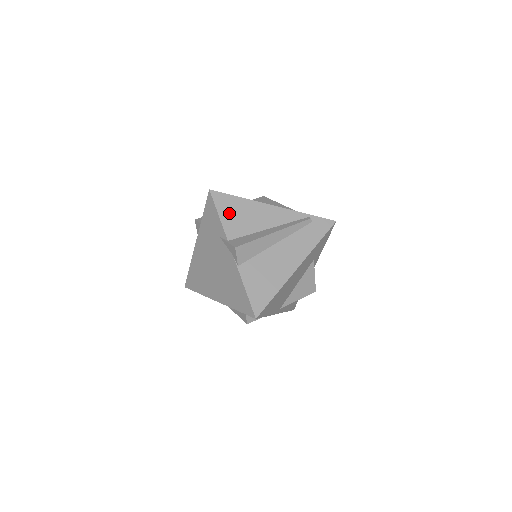
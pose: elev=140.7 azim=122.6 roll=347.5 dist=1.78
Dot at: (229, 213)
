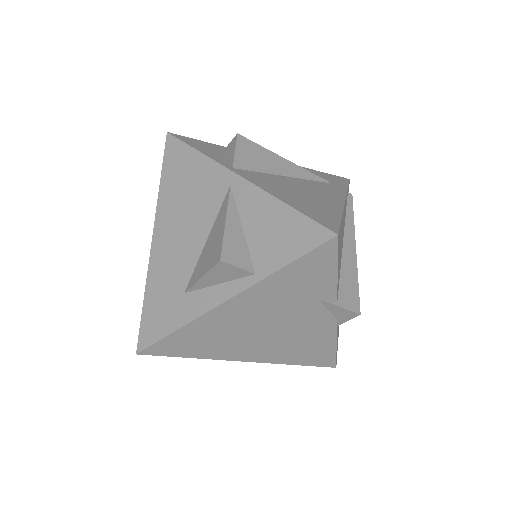
Dot at: (339, 257)
